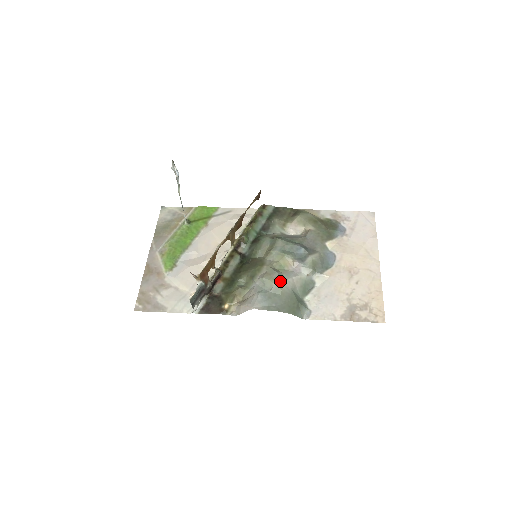
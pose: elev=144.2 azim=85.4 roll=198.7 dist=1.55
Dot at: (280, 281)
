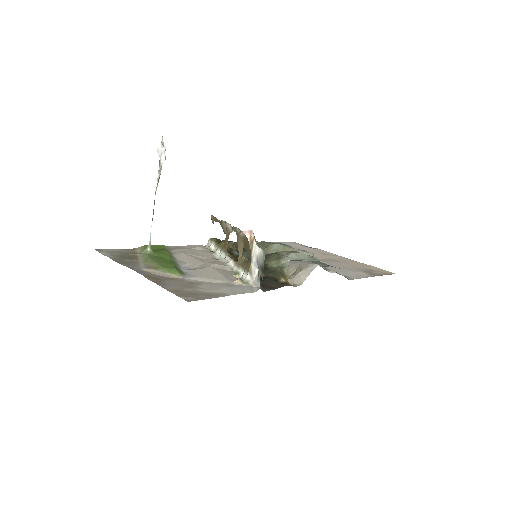
Dot at: occluded
